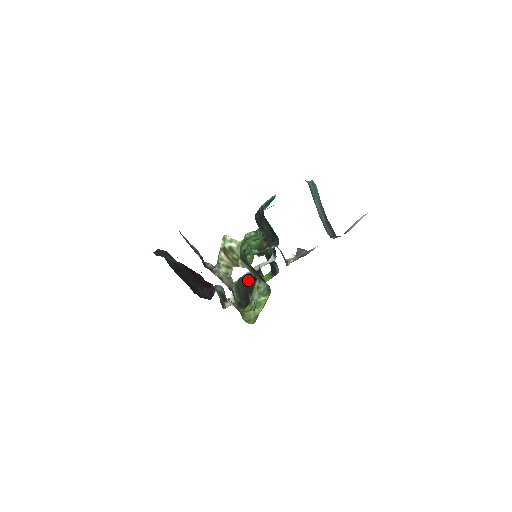
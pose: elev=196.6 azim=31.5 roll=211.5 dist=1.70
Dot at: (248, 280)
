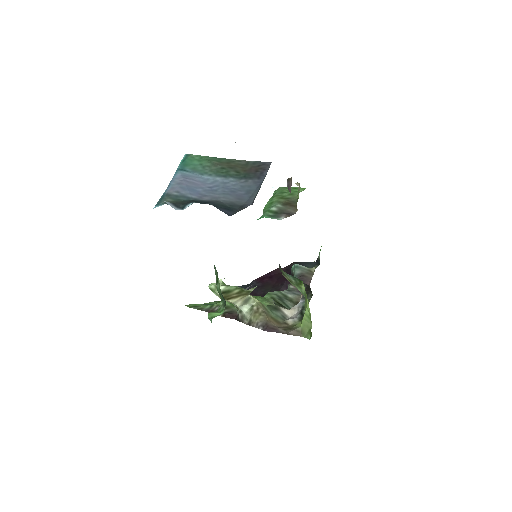
Dot at: occluded
